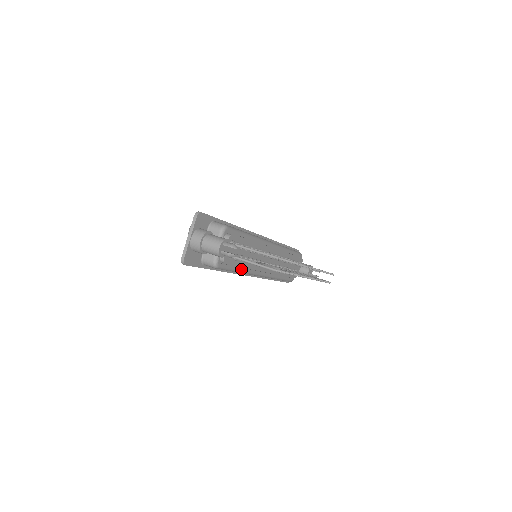
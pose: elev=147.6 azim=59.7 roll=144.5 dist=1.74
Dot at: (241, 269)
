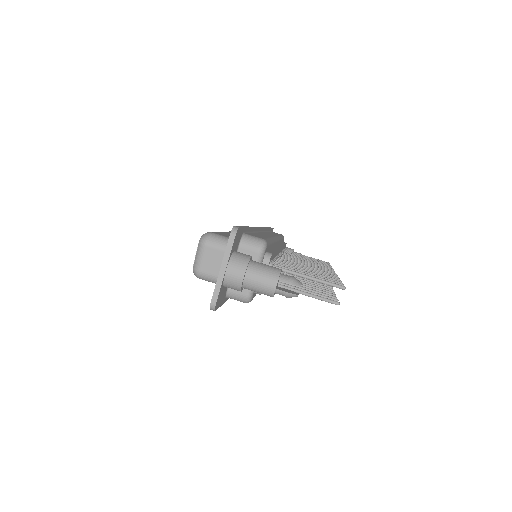
Dot at: occluded
